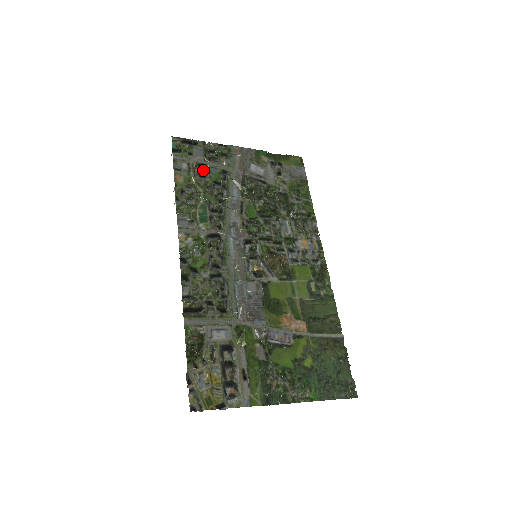
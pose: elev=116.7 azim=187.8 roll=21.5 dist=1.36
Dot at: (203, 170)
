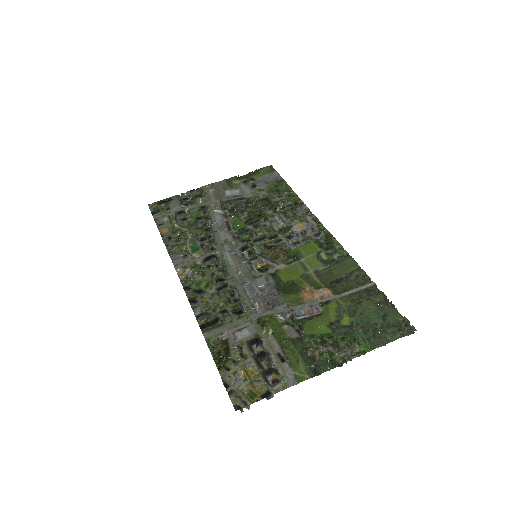
Dot at: (183, 215)
